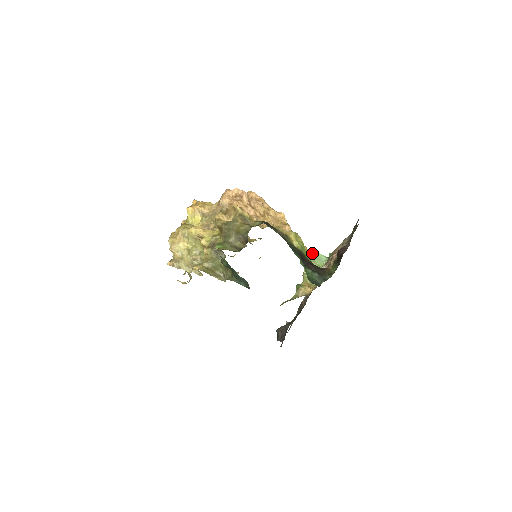
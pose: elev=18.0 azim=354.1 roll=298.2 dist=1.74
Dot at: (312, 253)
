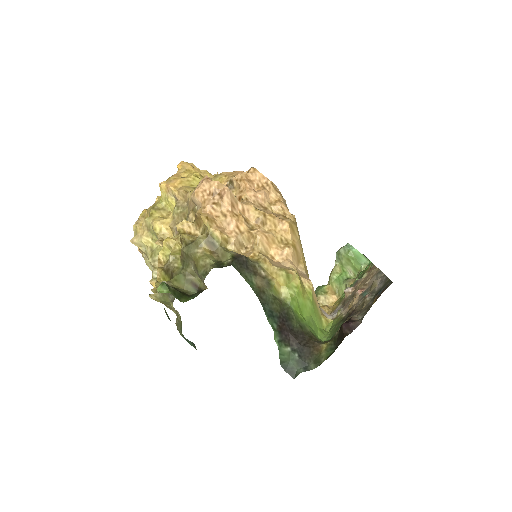
Dot at: (349, 248)
